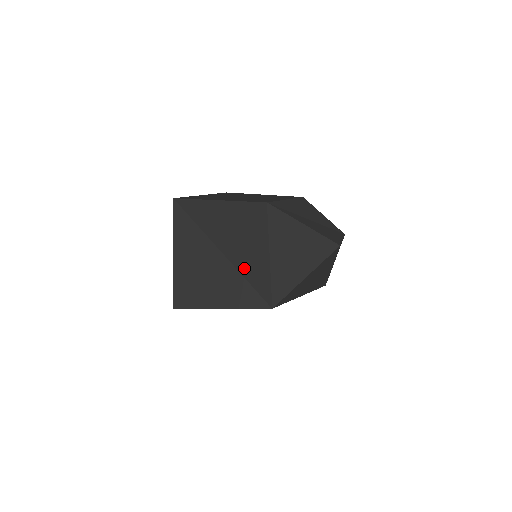
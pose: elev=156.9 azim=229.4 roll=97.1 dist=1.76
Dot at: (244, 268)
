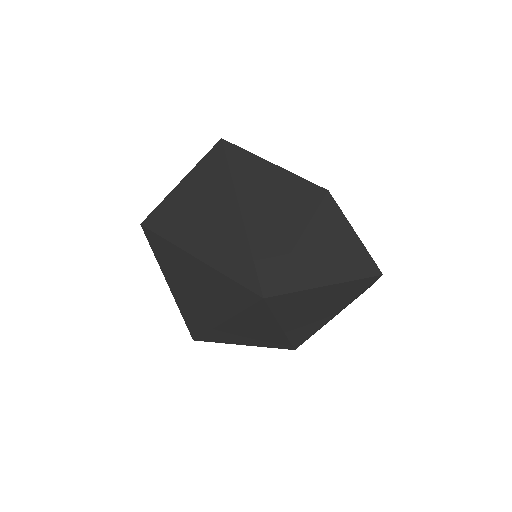
Dot at: (257, 238)
